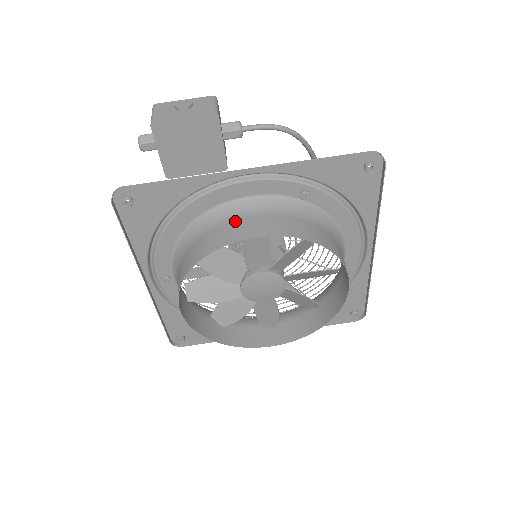
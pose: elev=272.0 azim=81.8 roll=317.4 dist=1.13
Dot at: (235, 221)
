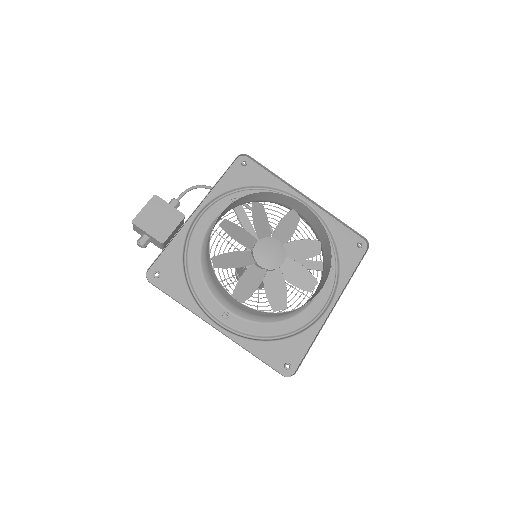
Dot at: (212, 230)
